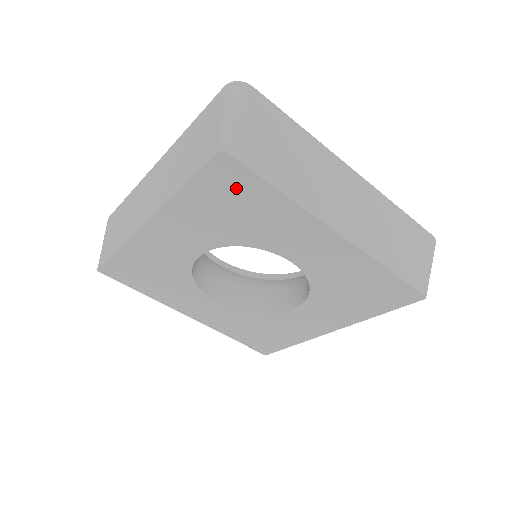
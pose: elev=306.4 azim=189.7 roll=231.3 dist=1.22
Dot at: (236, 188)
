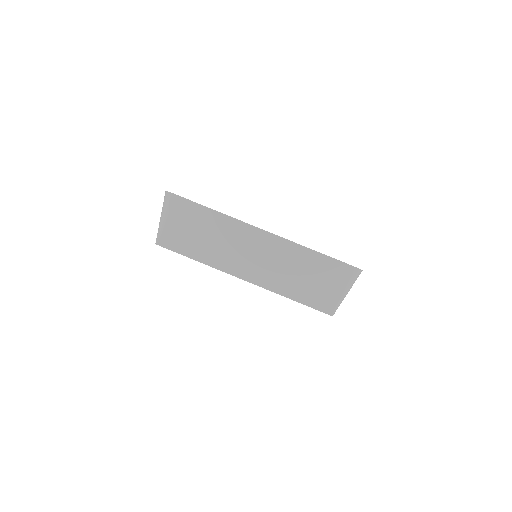
Dot at: occluded
